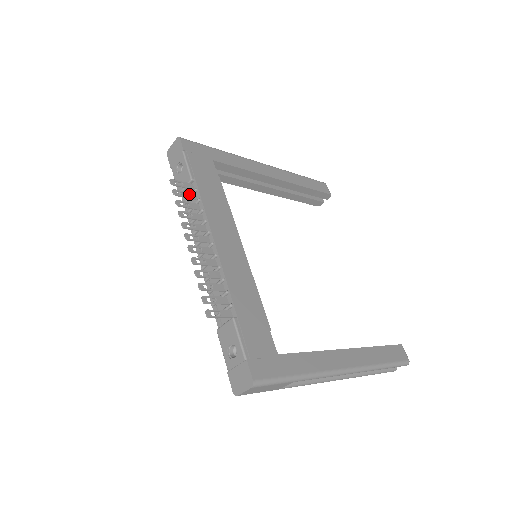
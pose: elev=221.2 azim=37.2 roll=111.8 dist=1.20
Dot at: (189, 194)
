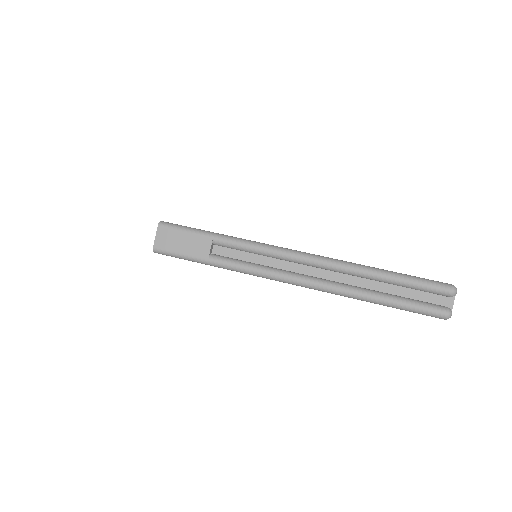
Dot at: occluded
